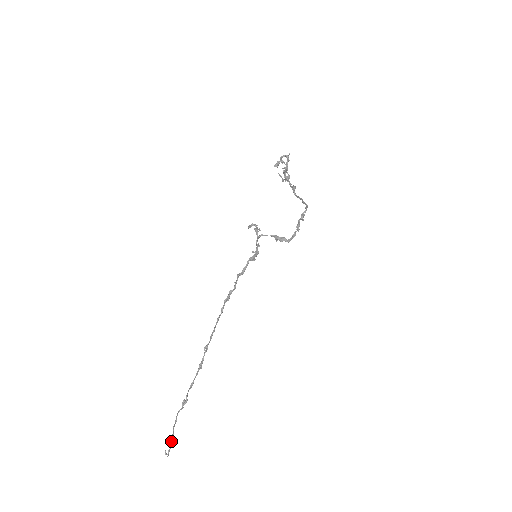
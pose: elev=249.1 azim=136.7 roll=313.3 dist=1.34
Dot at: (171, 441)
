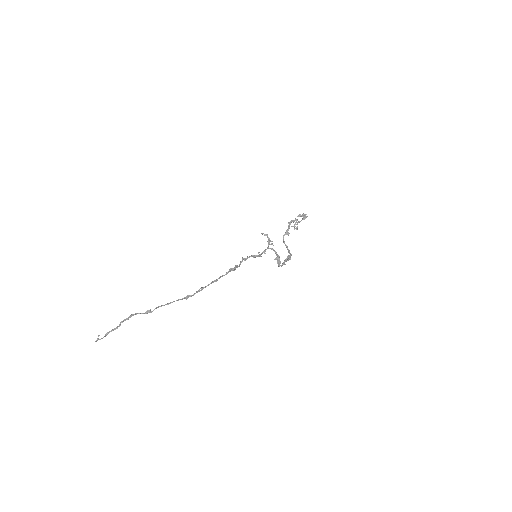
Dot at: (111, 331)
